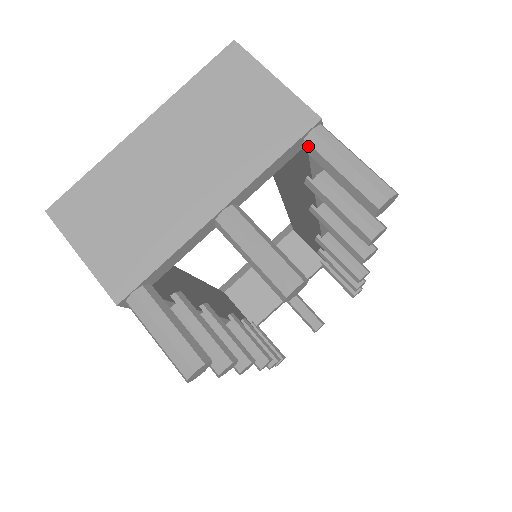
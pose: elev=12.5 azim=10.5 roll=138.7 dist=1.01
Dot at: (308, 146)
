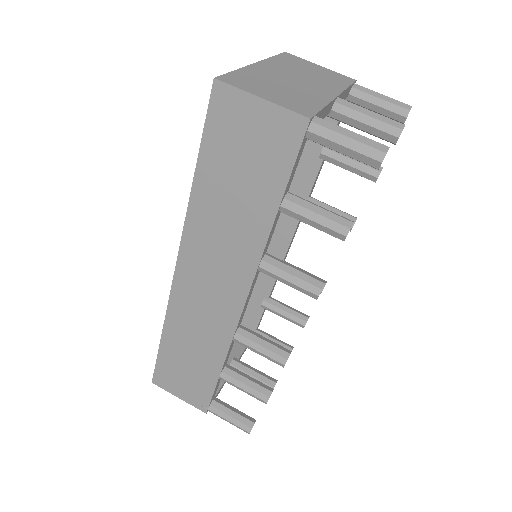
Dot at: (355, 90)
